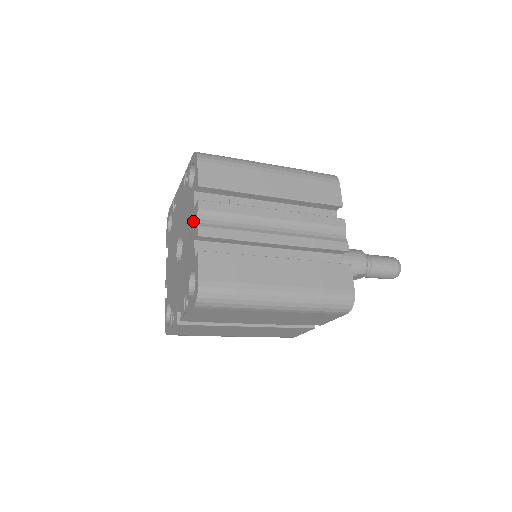
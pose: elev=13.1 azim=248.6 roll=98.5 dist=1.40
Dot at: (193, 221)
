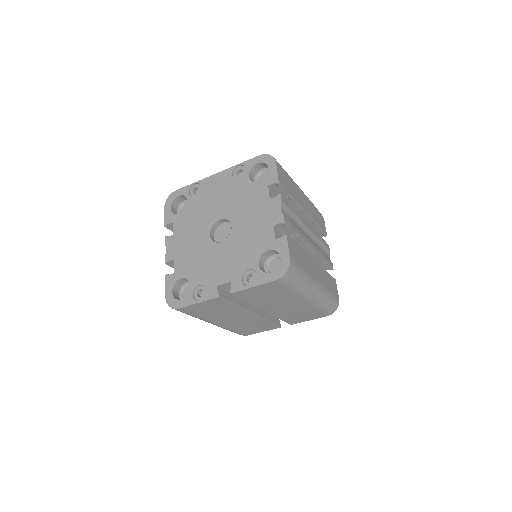
Dot at: (268, 209)
